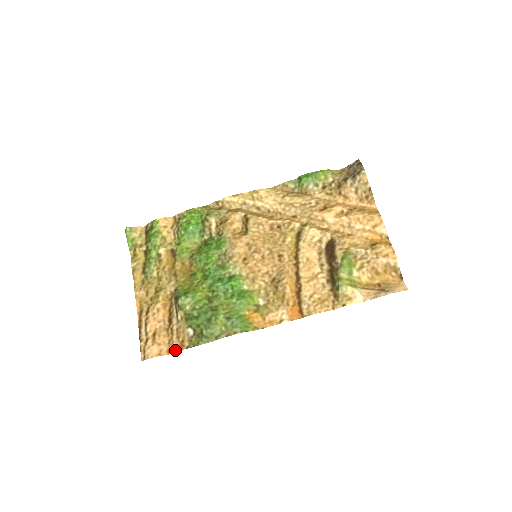
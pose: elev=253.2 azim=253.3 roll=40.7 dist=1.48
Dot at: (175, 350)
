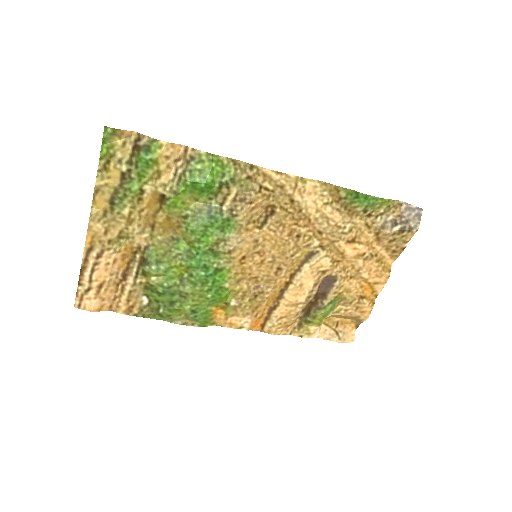
Dot at: (120, 311)
